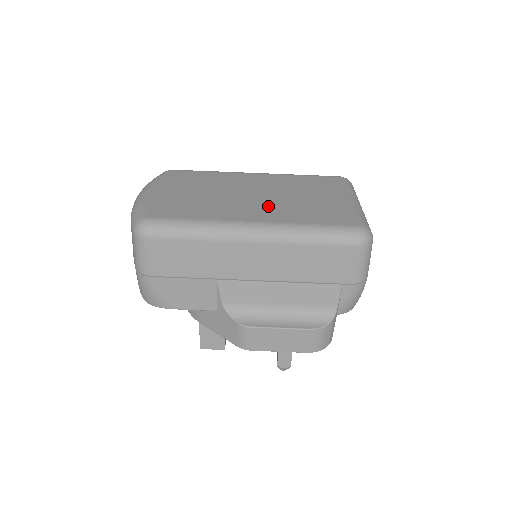
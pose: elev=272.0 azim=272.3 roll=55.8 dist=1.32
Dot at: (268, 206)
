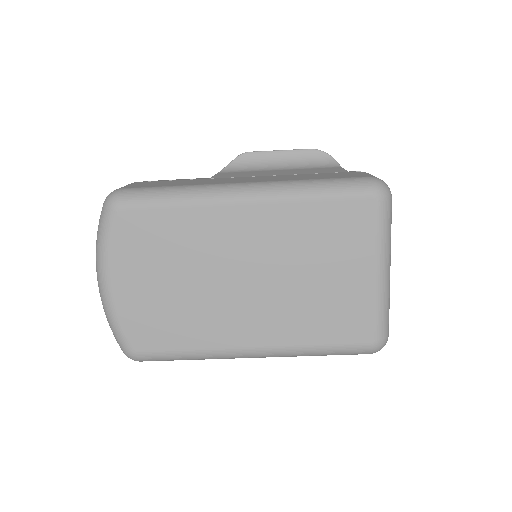
Dot at: (268, 309)
